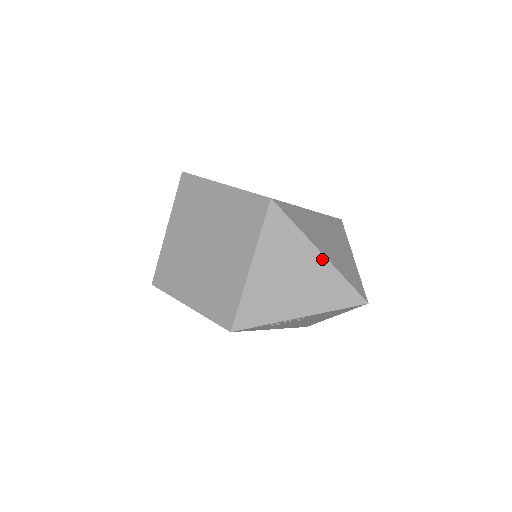
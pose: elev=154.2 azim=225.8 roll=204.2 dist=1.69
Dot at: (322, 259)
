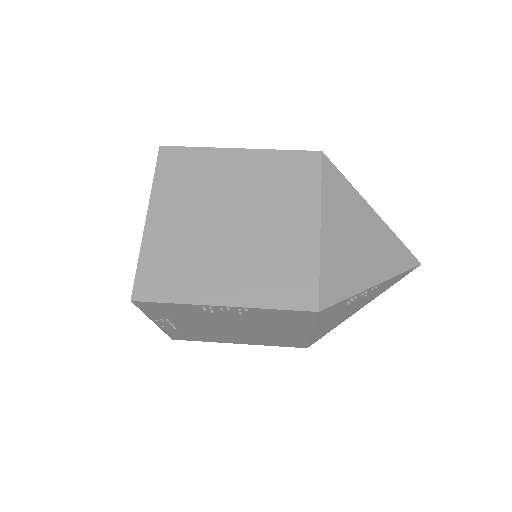
Dot at: (378, 218)
